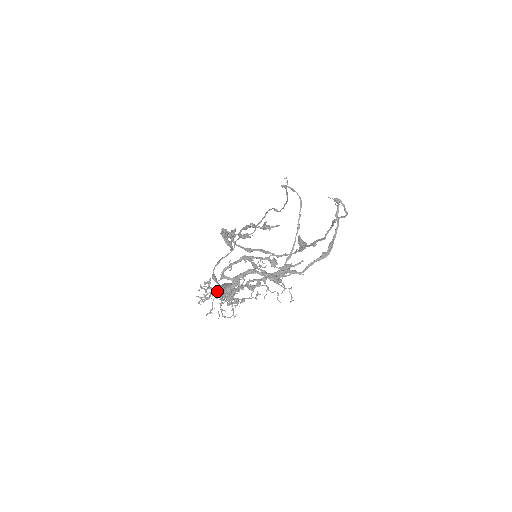
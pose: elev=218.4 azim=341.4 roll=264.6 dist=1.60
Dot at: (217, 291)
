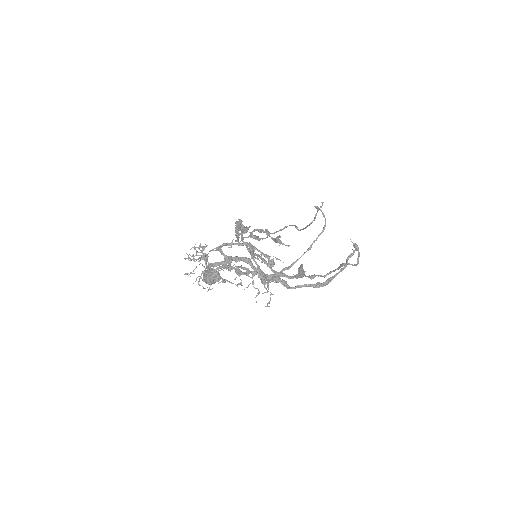
Dot at: occluded
